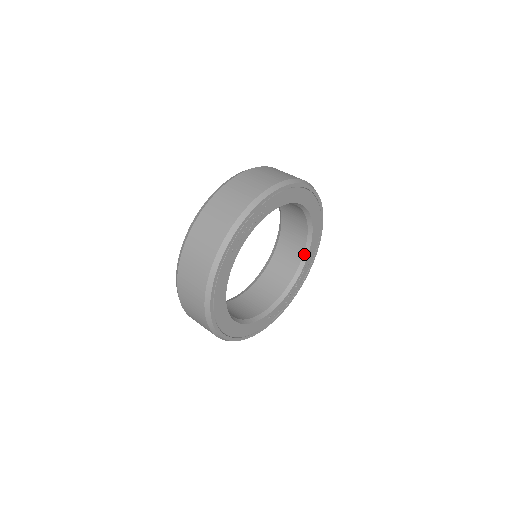
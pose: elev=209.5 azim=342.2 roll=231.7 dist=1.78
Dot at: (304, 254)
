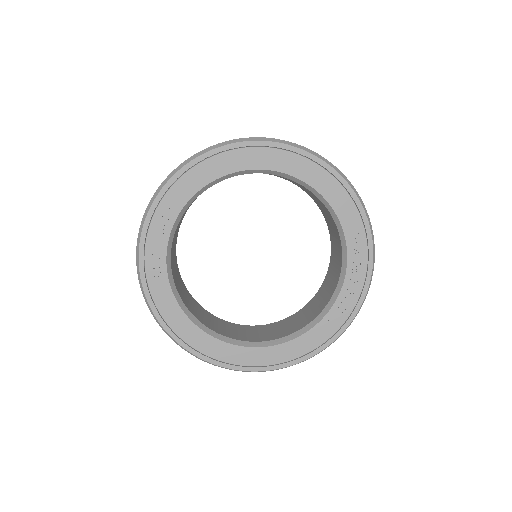
Dot at: (333, 218)
